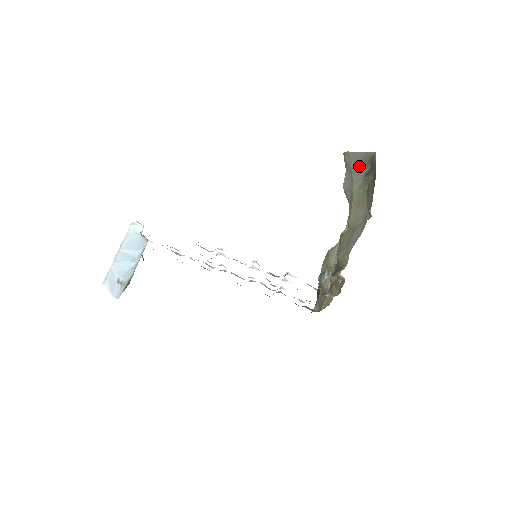
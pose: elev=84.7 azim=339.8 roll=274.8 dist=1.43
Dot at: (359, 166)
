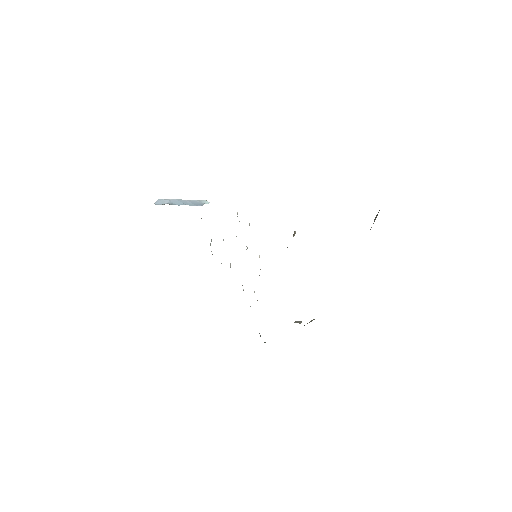
Dot at: occluded
